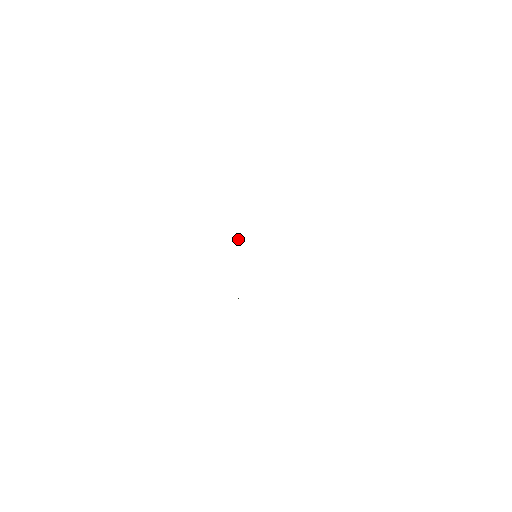
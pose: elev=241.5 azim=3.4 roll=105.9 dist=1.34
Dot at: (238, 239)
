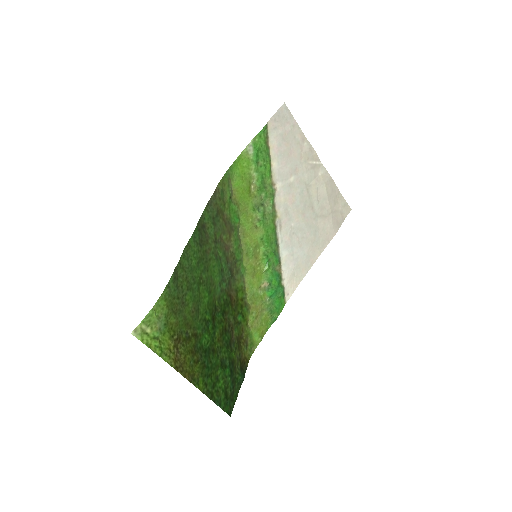
Dot at: (266, 266)
